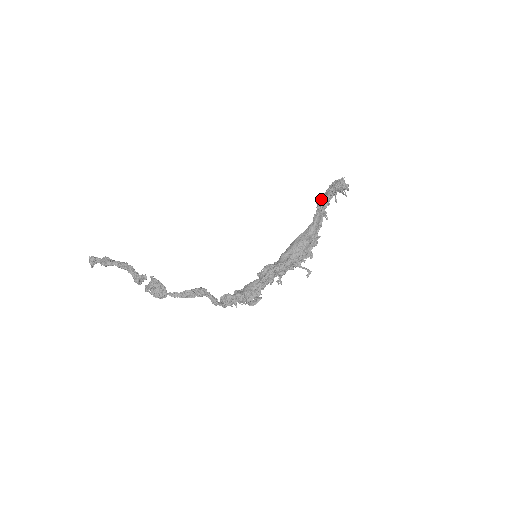
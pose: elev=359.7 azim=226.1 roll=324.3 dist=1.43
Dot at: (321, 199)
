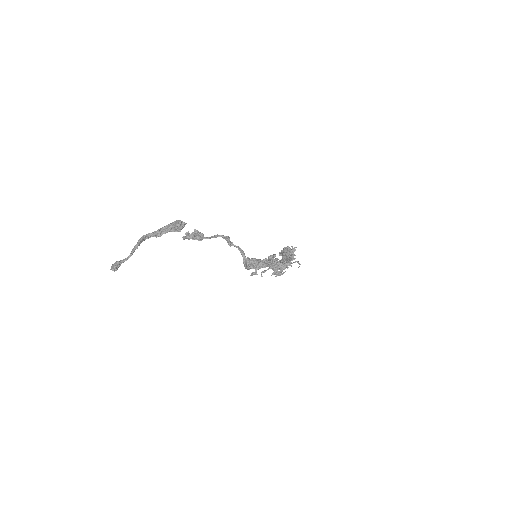
Dot at: (281, 251)
